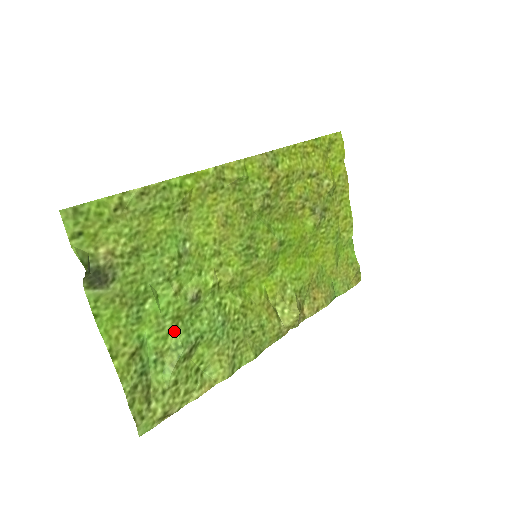
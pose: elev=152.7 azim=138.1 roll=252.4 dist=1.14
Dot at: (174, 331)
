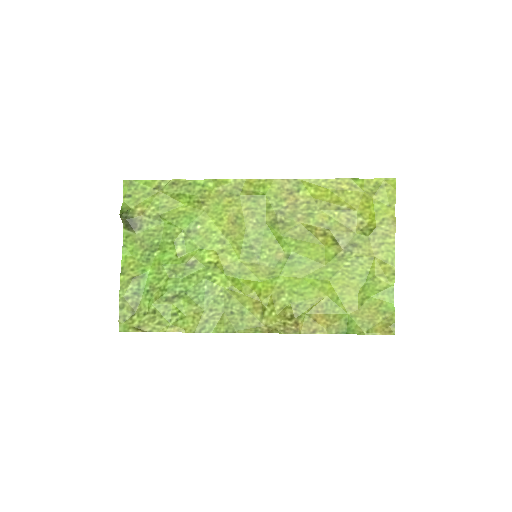
Dot at: (167, 278)
